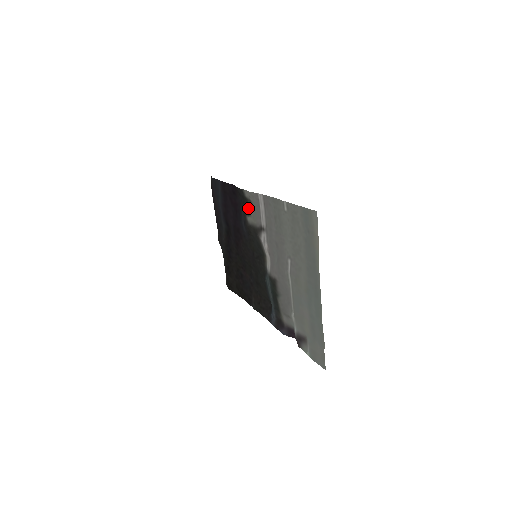
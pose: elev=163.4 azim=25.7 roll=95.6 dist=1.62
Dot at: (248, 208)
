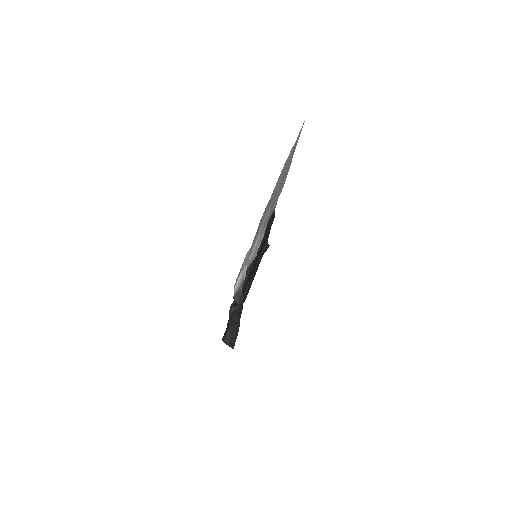
Dot at: (272, 213)
